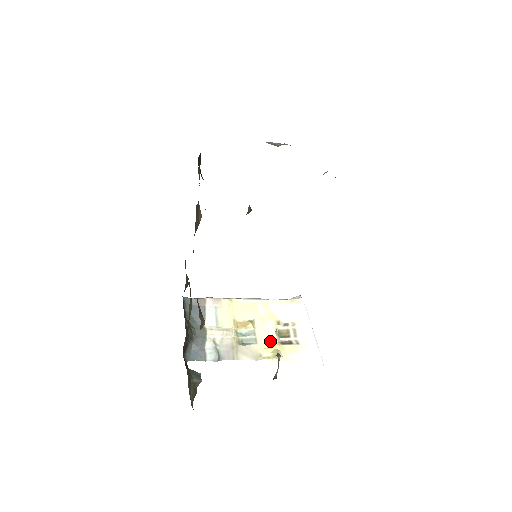
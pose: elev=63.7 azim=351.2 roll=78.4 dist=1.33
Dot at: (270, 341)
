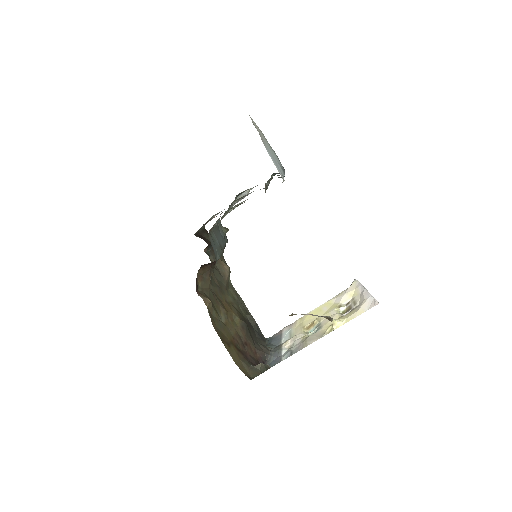
Dot at: occluded
